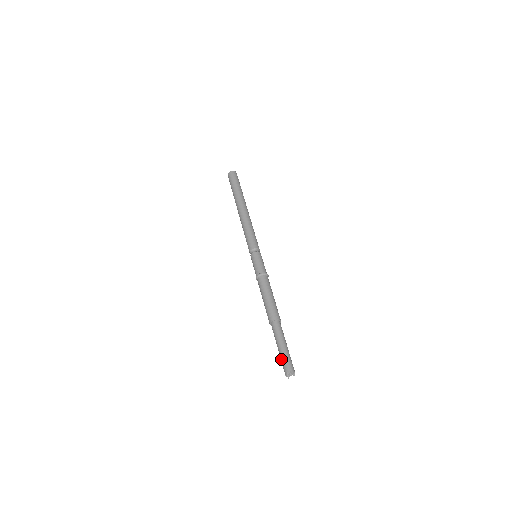
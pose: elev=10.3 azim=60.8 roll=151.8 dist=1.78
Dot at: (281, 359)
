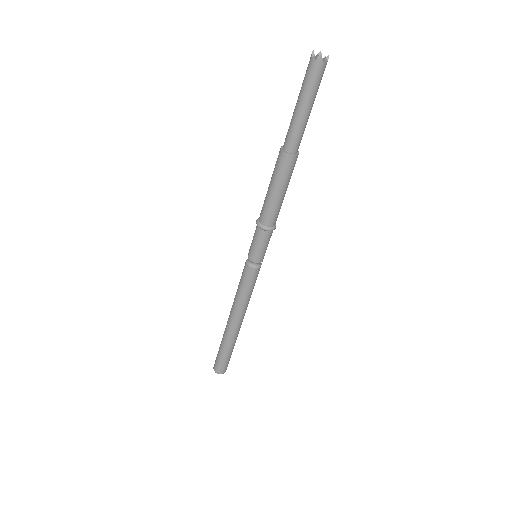
Dot at: (302, 84)
